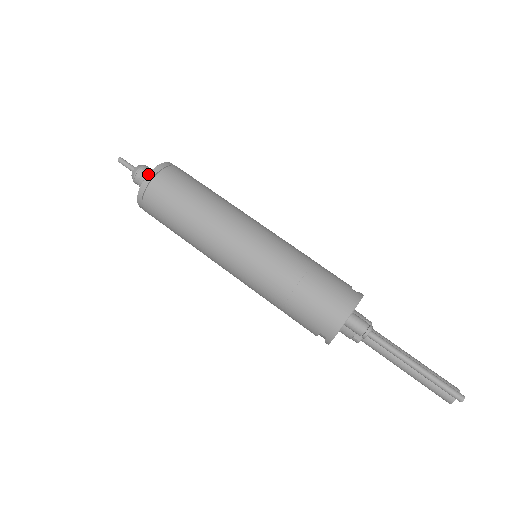
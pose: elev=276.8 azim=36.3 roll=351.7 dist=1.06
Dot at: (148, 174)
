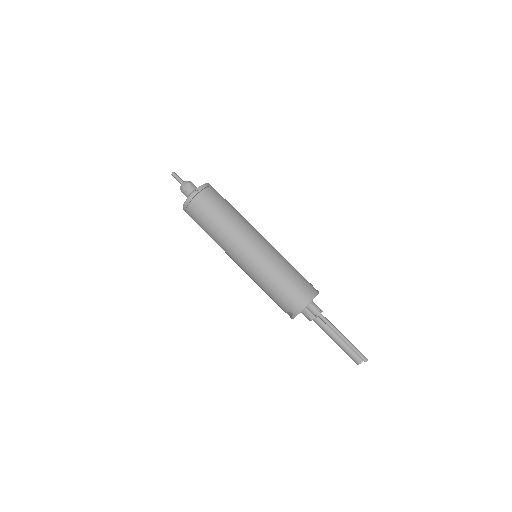
Dot at: (196, 189)
